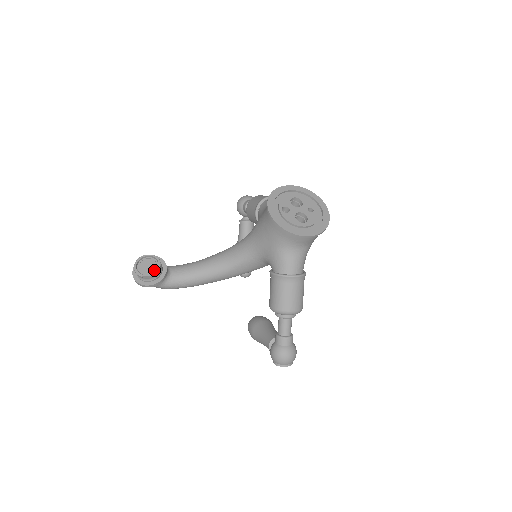
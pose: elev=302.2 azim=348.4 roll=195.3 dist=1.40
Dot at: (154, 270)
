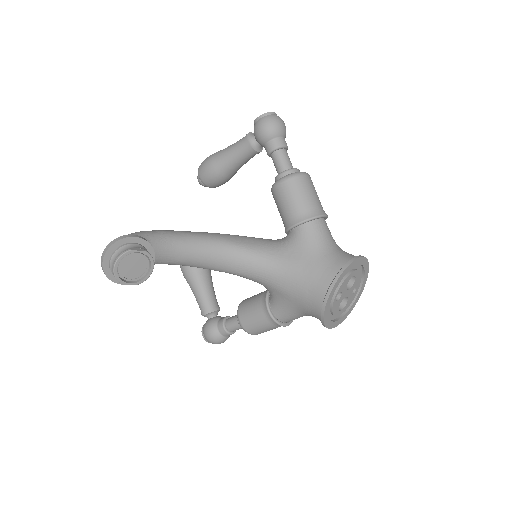
Dot at: (141, 276)
